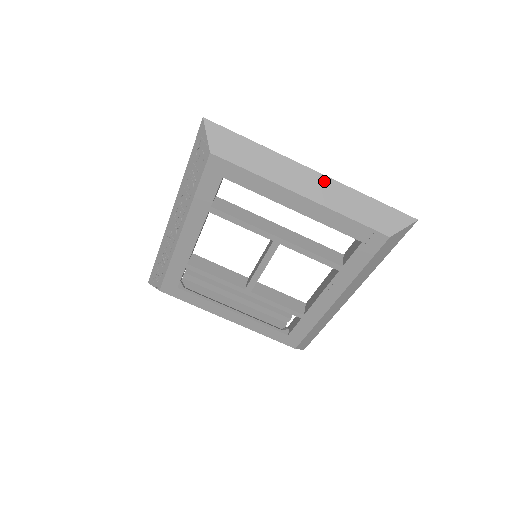
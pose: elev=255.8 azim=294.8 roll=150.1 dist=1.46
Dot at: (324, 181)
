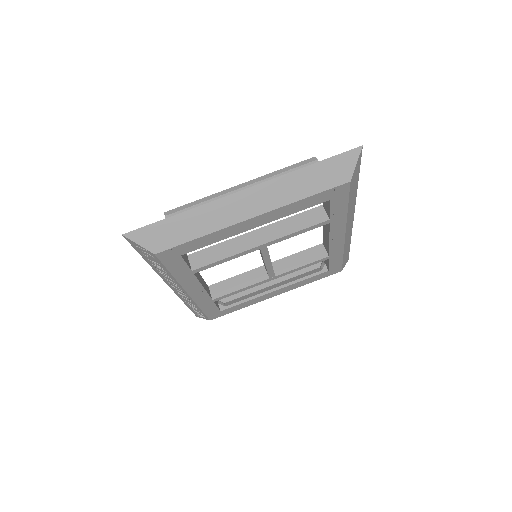
Dot at: (259, 190)
